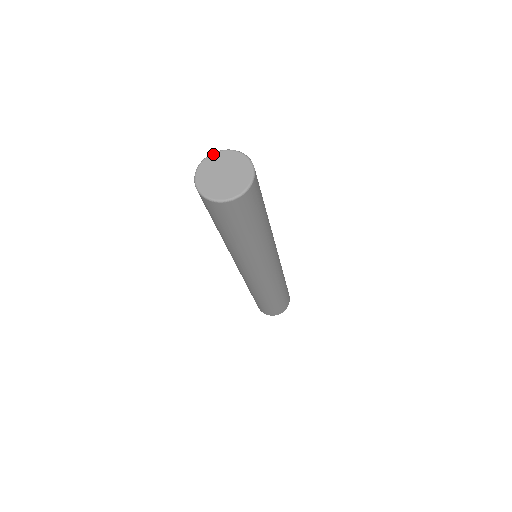
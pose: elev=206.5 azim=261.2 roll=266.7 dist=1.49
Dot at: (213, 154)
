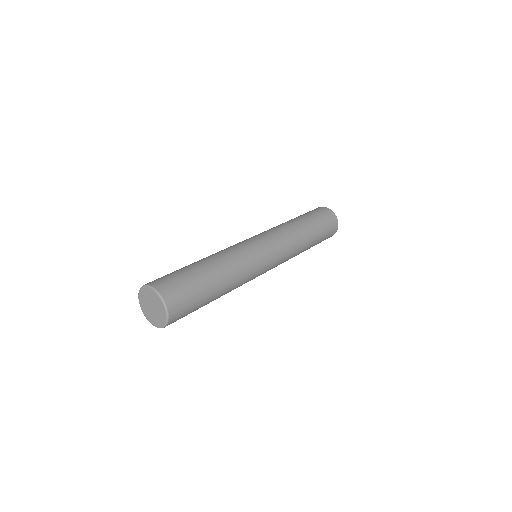
Dot at: (141, 289)
